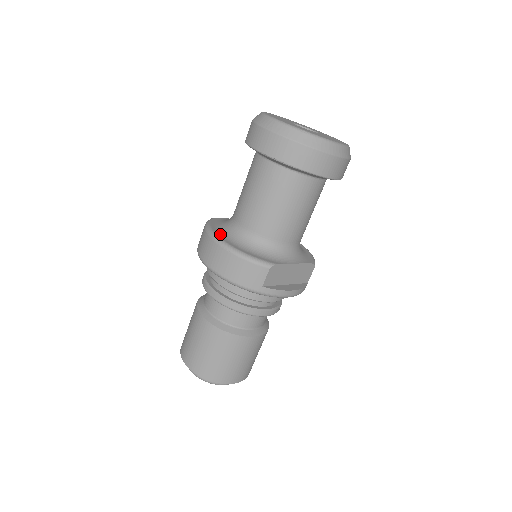
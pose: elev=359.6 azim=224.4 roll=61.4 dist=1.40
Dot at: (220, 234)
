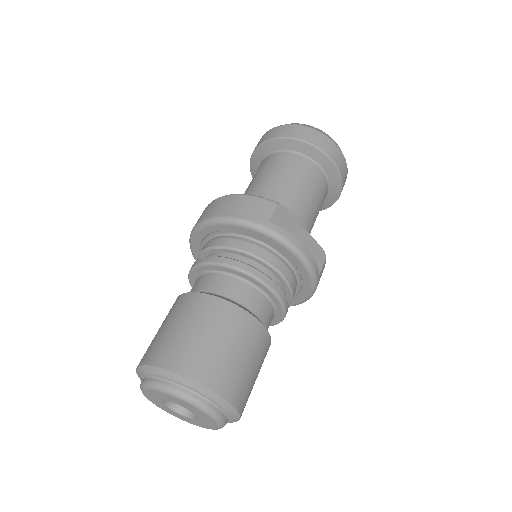
Dot at: occluded
